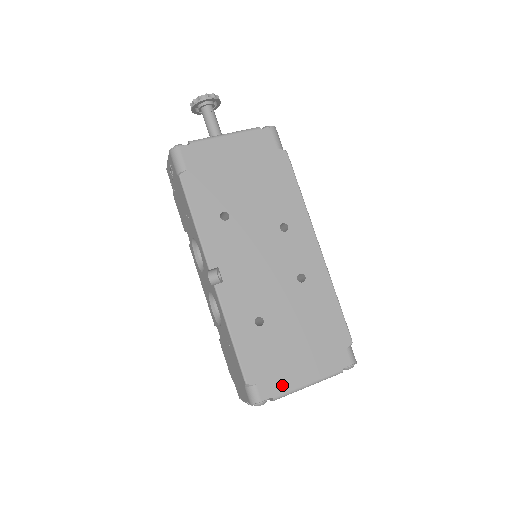
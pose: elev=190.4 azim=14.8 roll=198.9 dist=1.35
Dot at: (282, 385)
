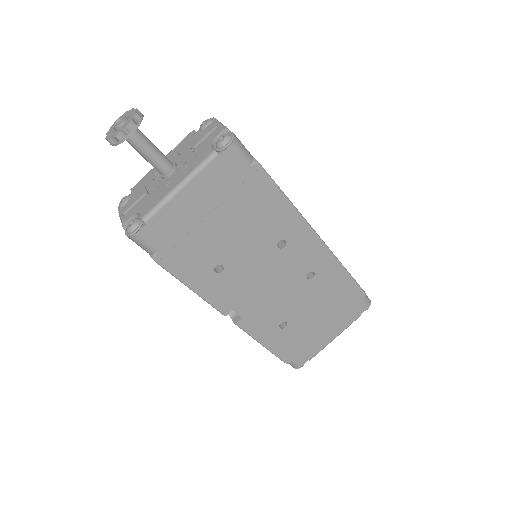
Dot at: (314, 350)
